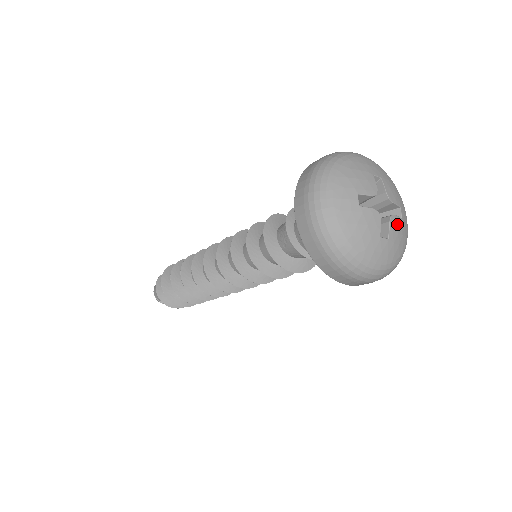
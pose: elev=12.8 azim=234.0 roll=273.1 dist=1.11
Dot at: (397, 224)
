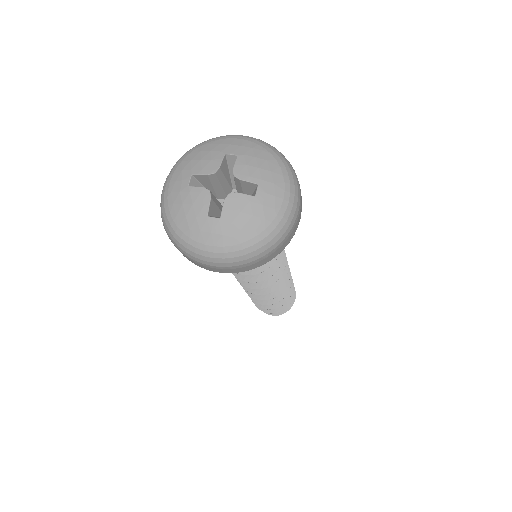
Dot at: (240, 202)
